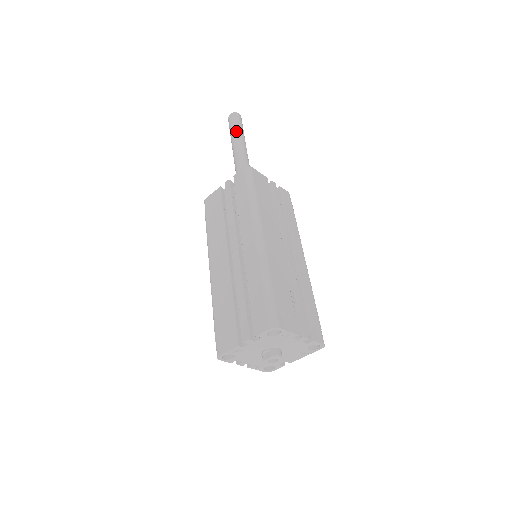
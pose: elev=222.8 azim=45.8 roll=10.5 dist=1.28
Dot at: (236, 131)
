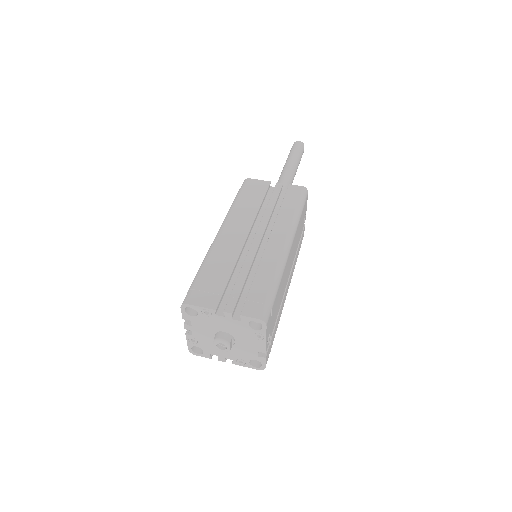
Dot at: (288, 157)
